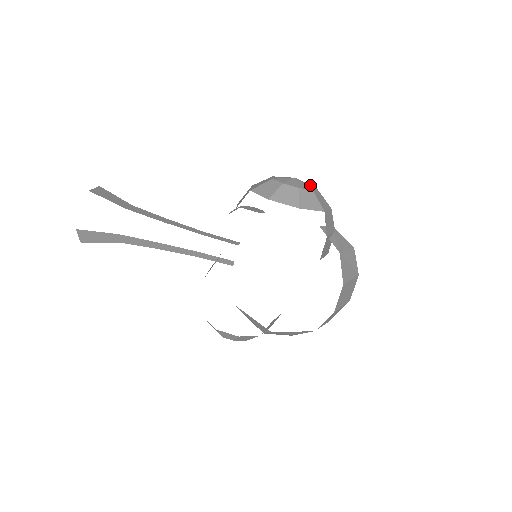
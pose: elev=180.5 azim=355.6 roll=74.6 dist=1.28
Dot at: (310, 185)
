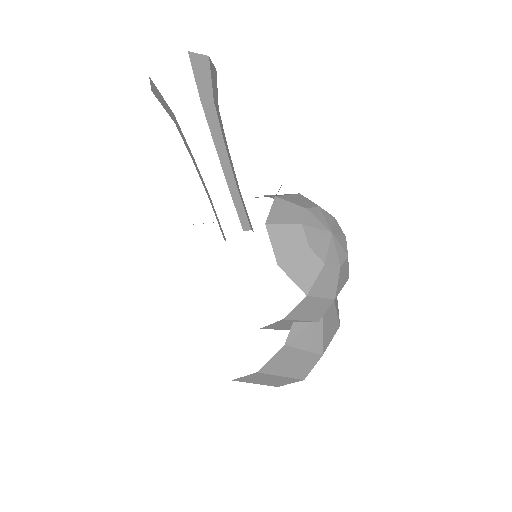
Dot at: (338, 255)
